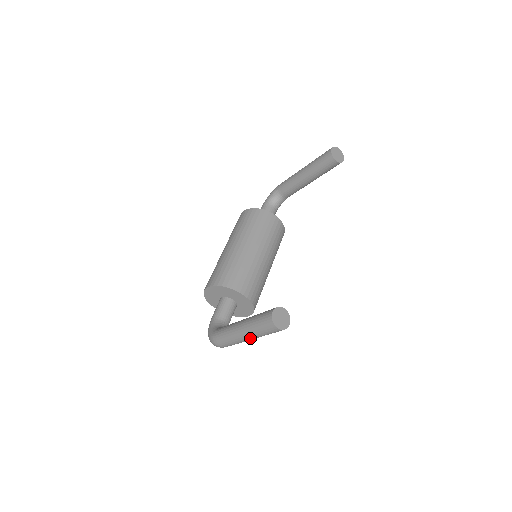
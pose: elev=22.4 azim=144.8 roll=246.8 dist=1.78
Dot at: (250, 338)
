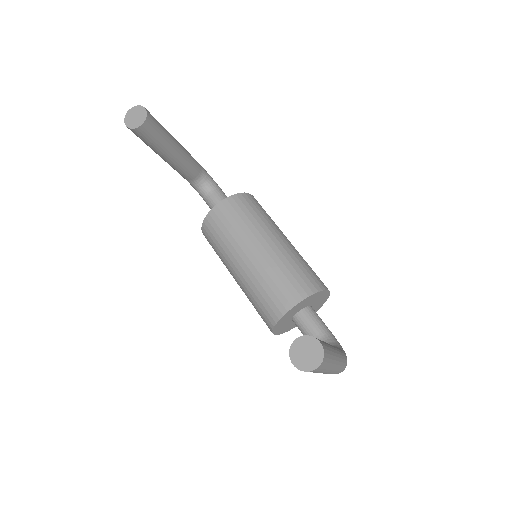
Dot at: (332, 368)
